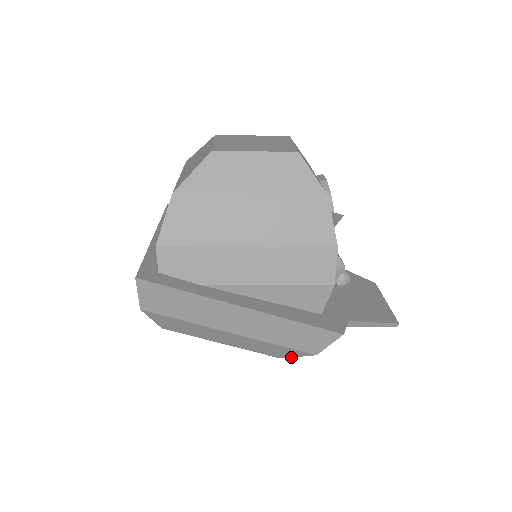
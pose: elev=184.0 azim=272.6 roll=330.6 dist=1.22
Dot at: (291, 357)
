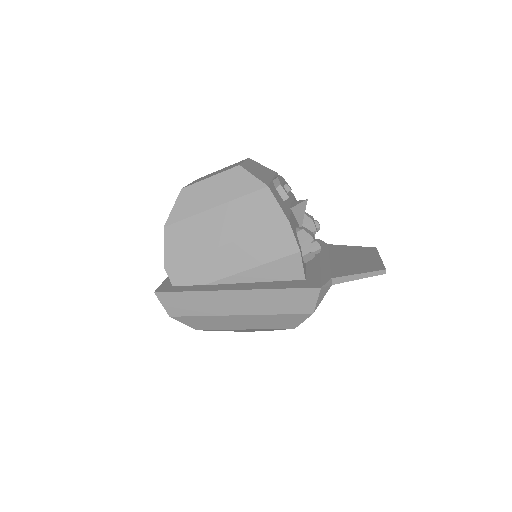
Dot at: occluded
